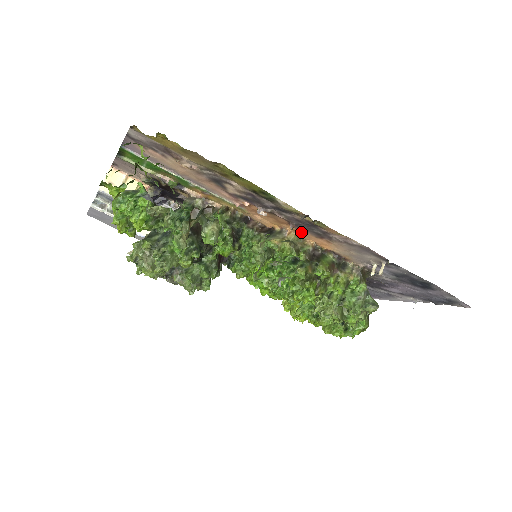
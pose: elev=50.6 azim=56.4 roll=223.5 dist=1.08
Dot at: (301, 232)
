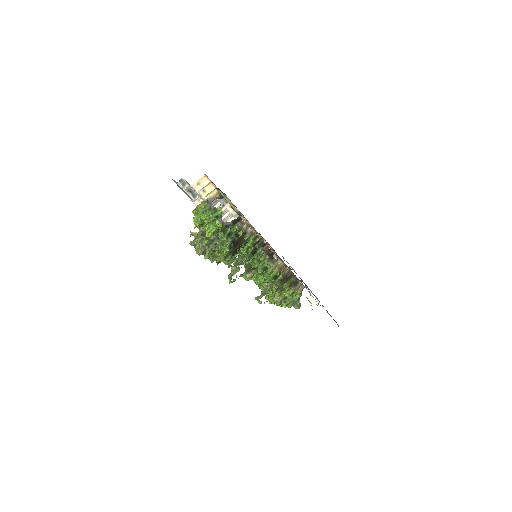
Dot at: occluded
